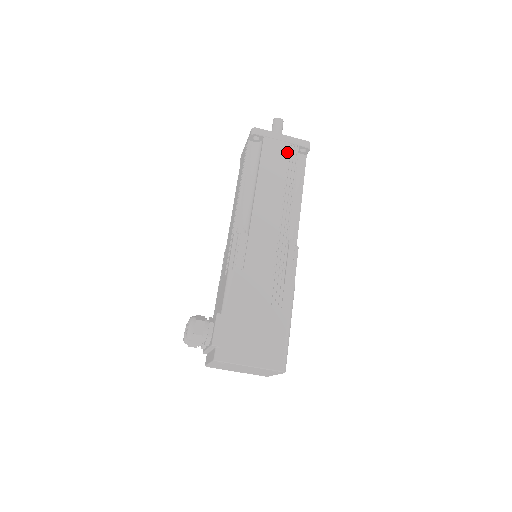
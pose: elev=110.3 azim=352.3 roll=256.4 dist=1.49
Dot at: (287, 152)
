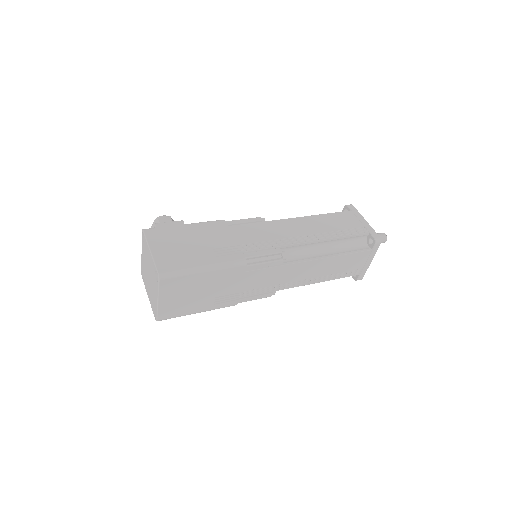
Dot at: (355, 227)
